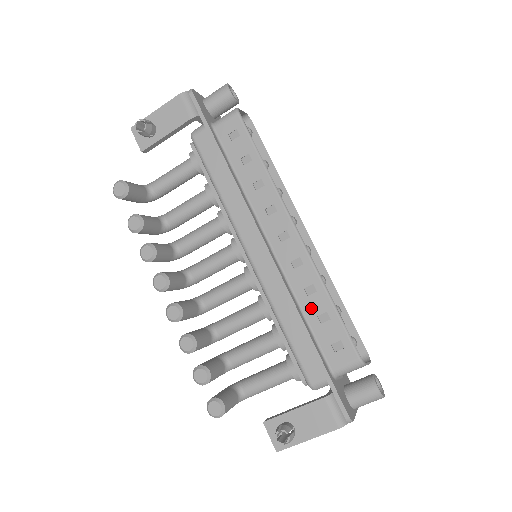
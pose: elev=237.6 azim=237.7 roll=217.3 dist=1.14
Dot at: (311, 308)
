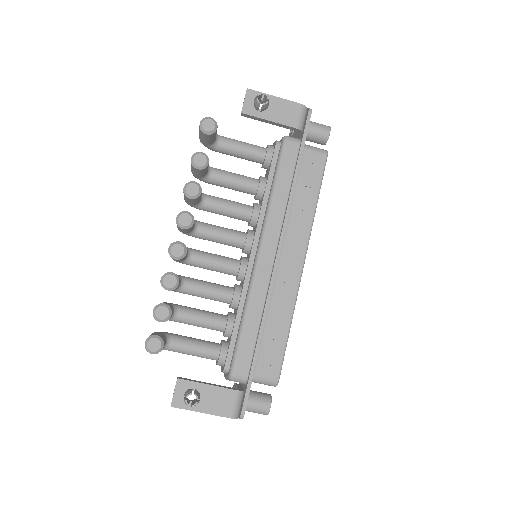
Dot at: (273, 323)
